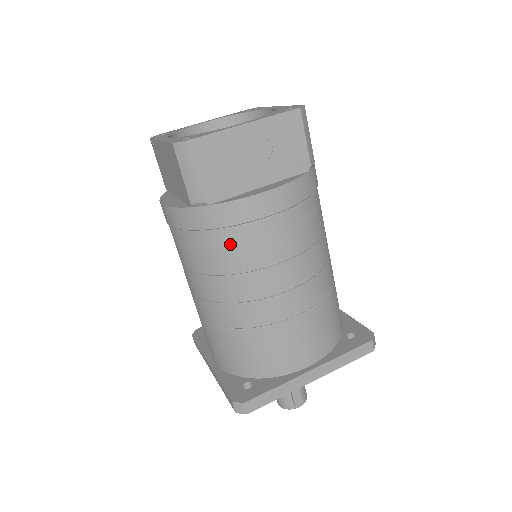
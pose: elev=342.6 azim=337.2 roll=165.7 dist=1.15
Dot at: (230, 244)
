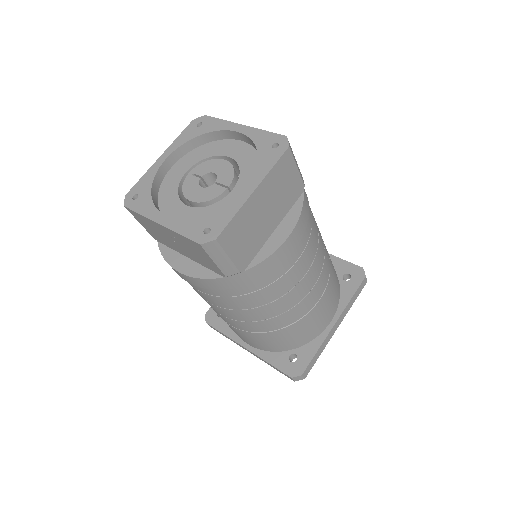
Dot at: occluded
